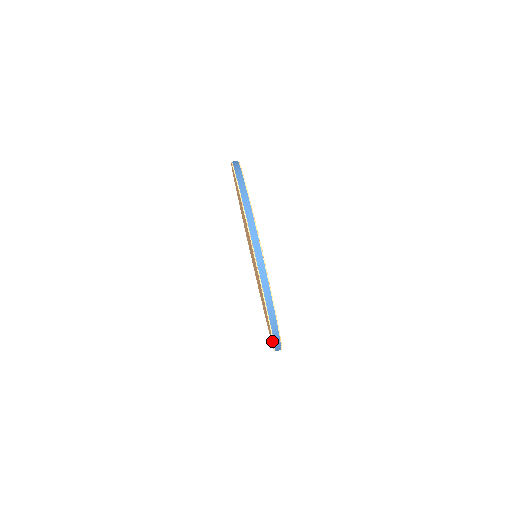
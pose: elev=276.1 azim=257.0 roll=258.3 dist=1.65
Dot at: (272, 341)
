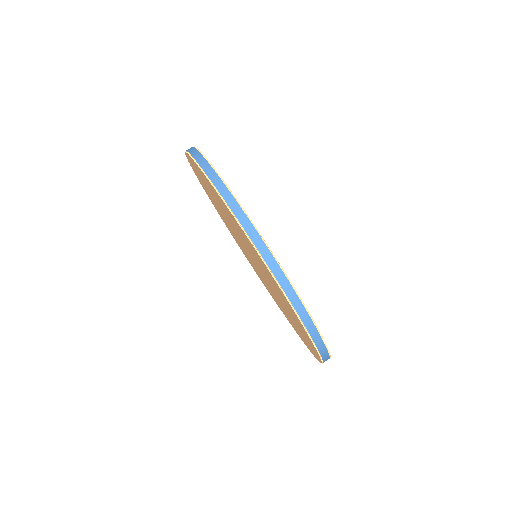
Dot at: (277, 286)
